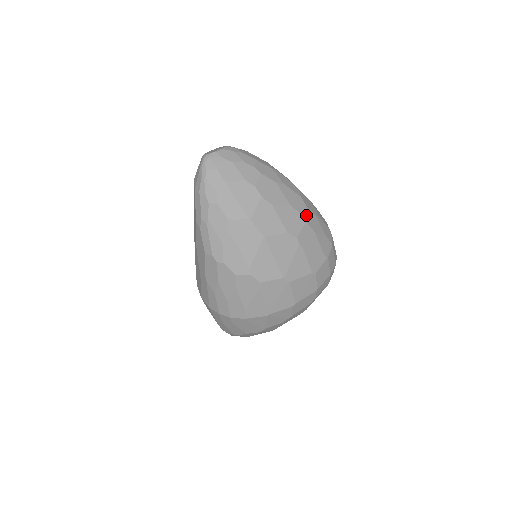
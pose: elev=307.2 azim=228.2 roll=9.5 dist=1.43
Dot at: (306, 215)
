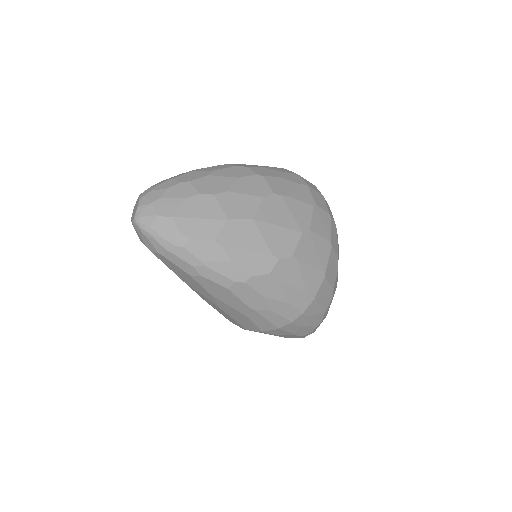
Dot at: (257, 172)
